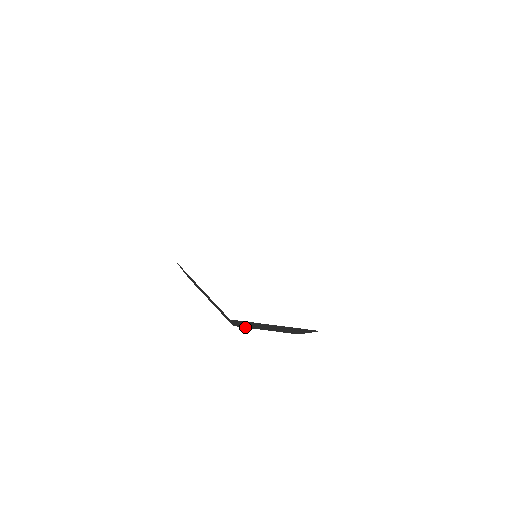
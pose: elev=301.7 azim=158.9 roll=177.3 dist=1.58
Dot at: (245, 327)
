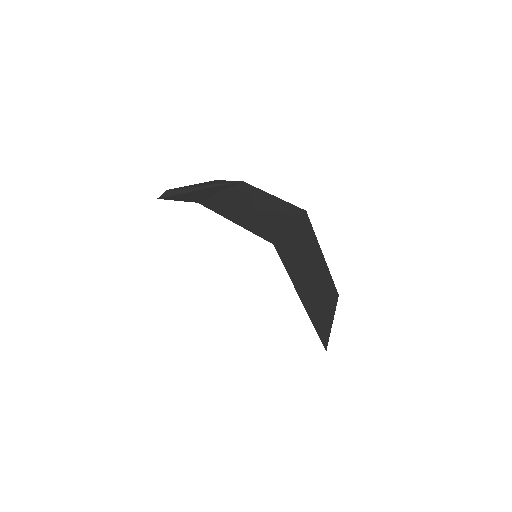
Dot at: occluded
